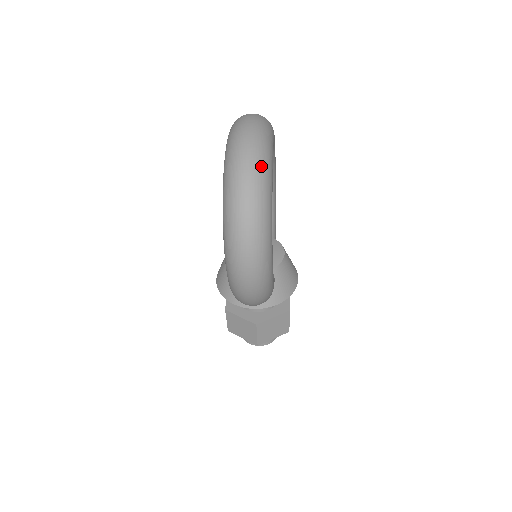
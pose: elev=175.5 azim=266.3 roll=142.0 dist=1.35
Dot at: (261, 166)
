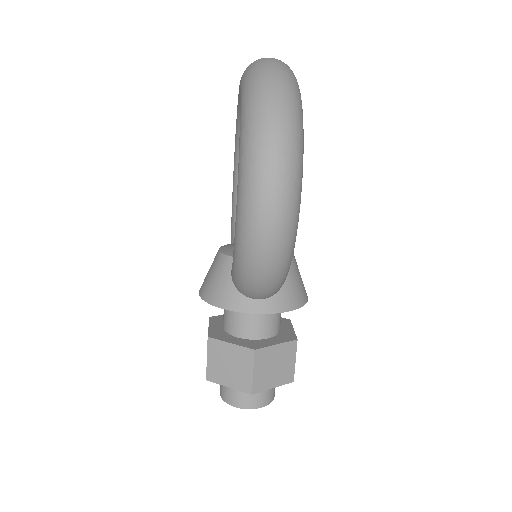
Dot at: (290, 73)
